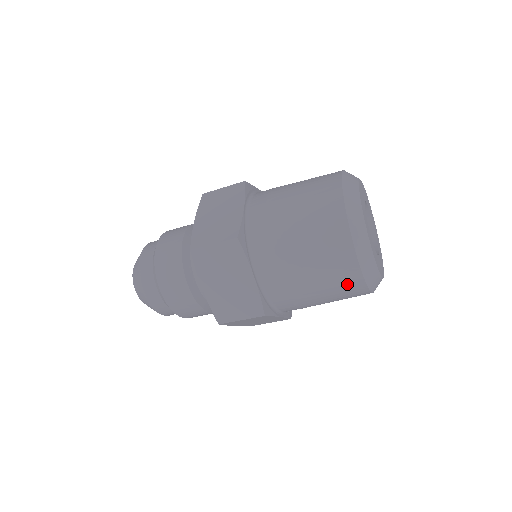
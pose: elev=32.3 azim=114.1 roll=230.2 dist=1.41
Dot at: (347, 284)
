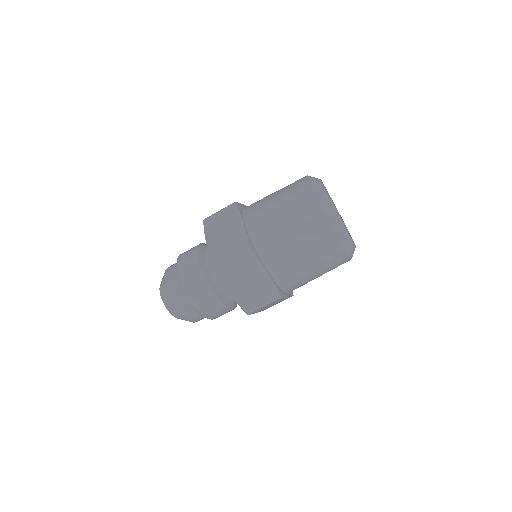
Dot at: (311, 217)
